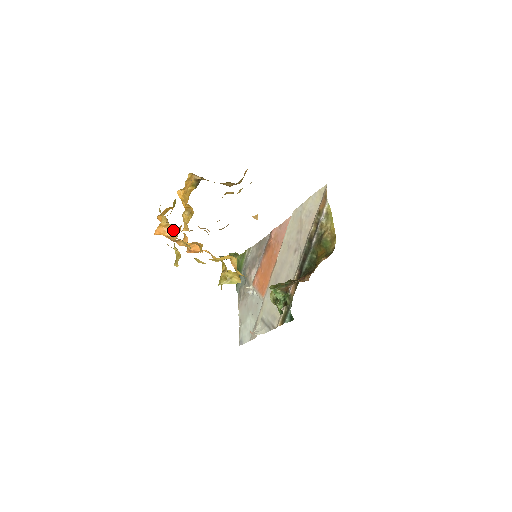
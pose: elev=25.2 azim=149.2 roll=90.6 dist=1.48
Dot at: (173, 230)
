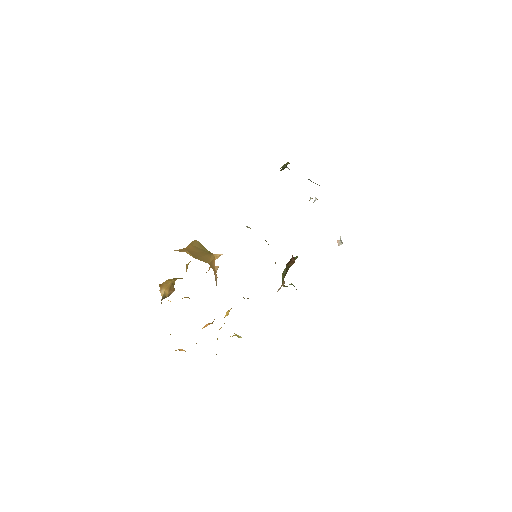
Dot at: occluded
